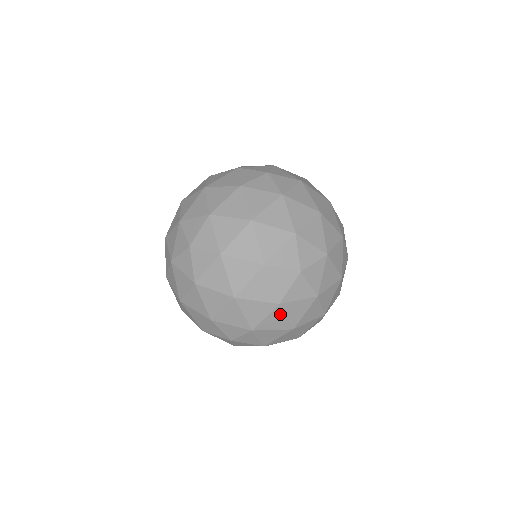
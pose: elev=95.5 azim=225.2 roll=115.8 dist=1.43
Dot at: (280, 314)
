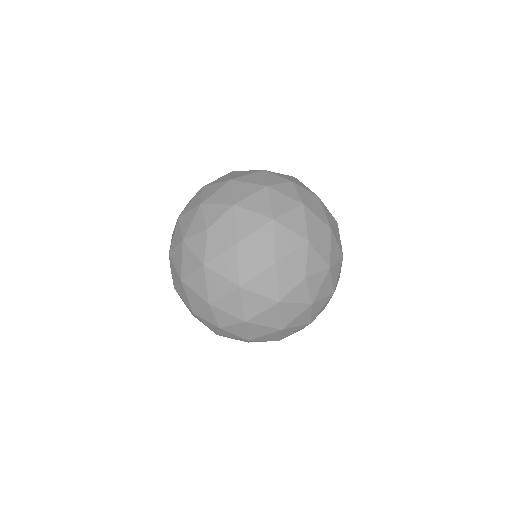
Dot at: (311, 215)
